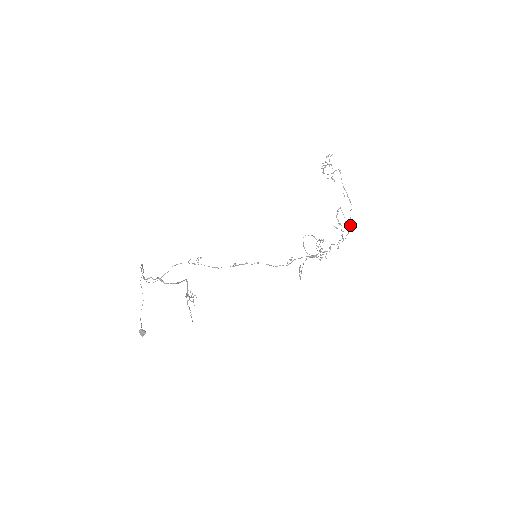
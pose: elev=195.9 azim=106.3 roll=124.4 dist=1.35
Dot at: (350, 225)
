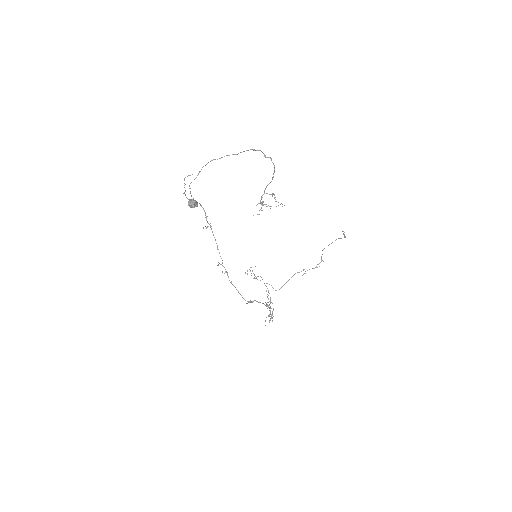
Dot at: (265, 321)
